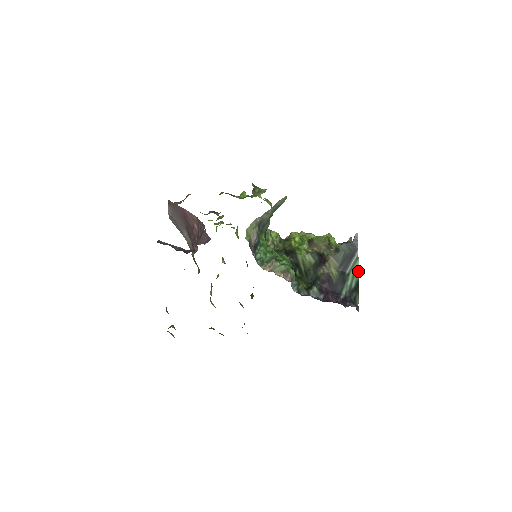
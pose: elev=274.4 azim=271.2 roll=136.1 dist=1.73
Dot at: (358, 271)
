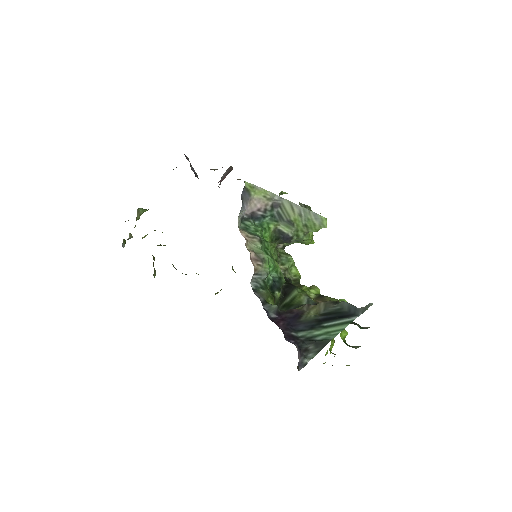
Dot at: (338, 333)
